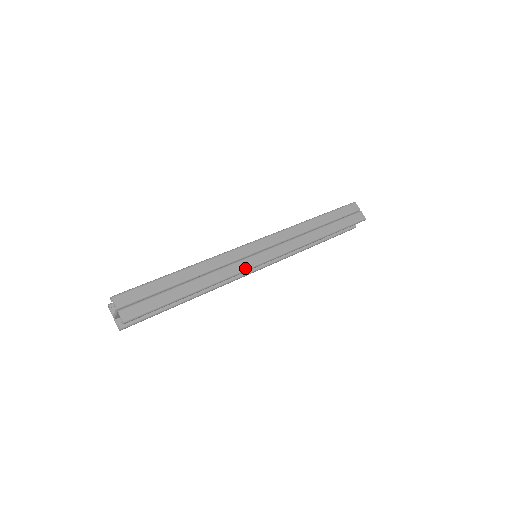
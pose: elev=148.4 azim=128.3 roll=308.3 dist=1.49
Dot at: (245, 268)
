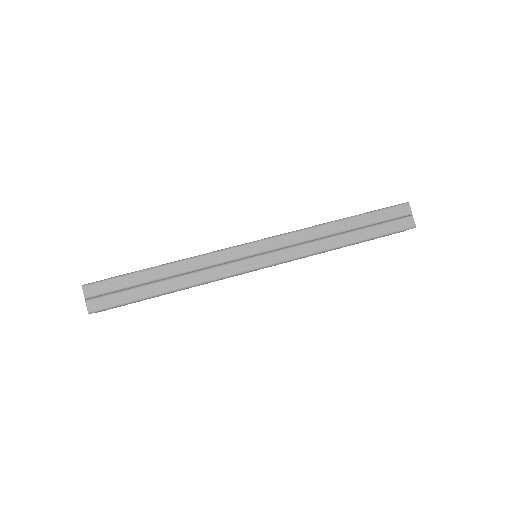
Dot at: (233, 273)
